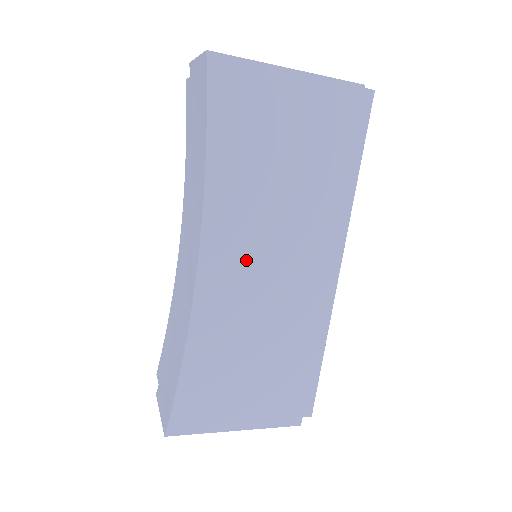
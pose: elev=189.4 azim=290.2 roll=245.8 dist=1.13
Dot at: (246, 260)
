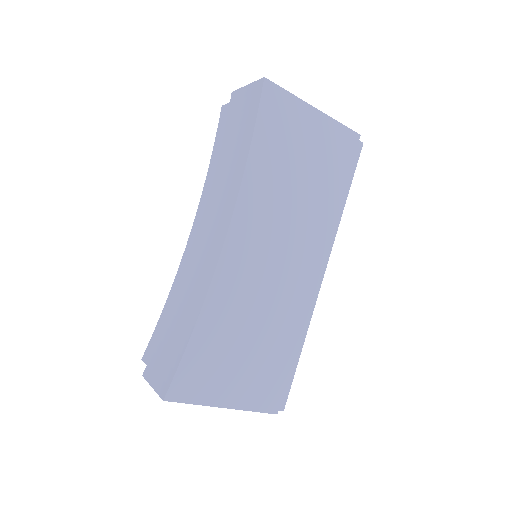
Dot at: (261, 246)
